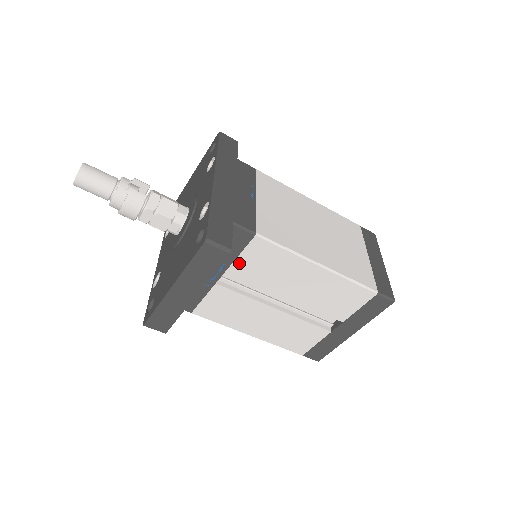
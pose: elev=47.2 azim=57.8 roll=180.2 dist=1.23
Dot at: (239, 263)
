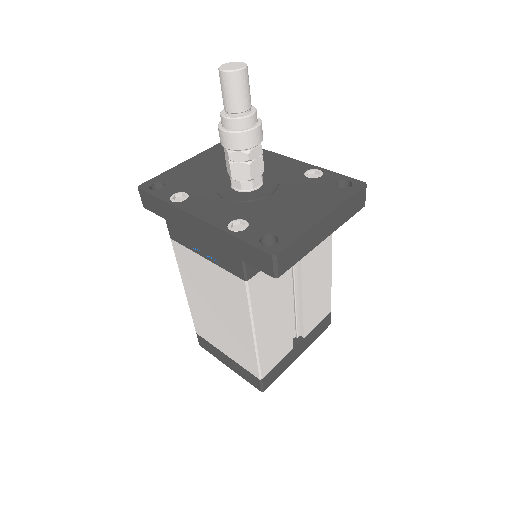
Dot at: occluded
